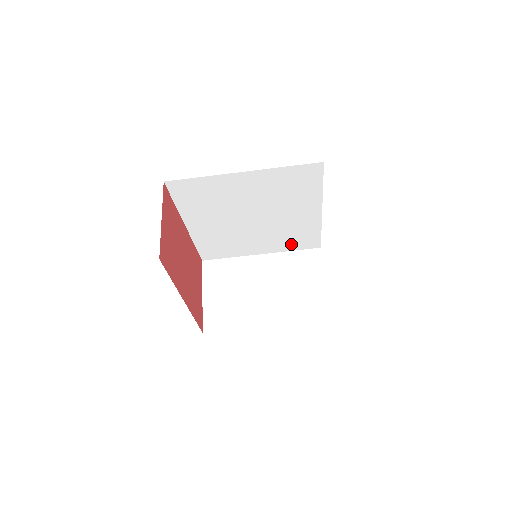
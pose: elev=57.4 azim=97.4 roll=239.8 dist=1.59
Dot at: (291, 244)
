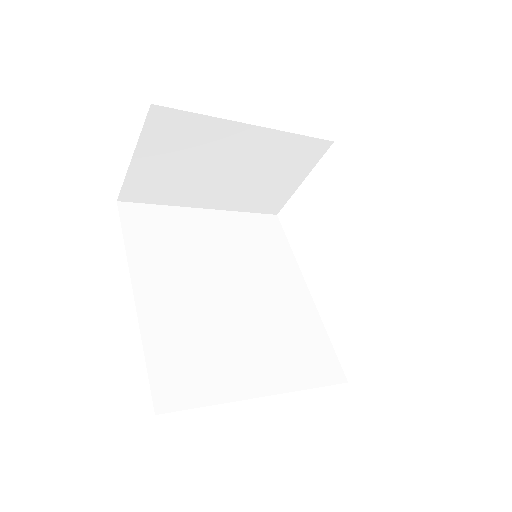
Dot at: occluded
